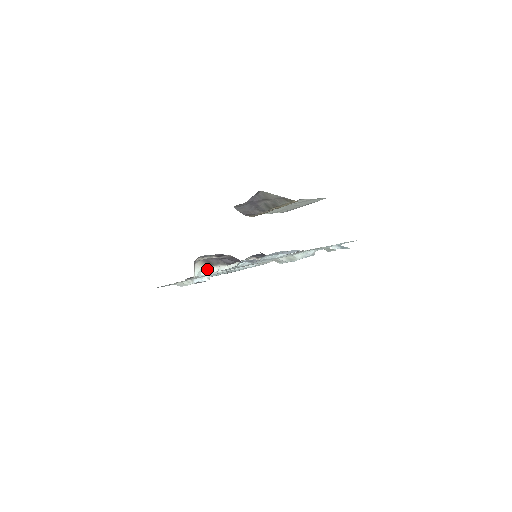
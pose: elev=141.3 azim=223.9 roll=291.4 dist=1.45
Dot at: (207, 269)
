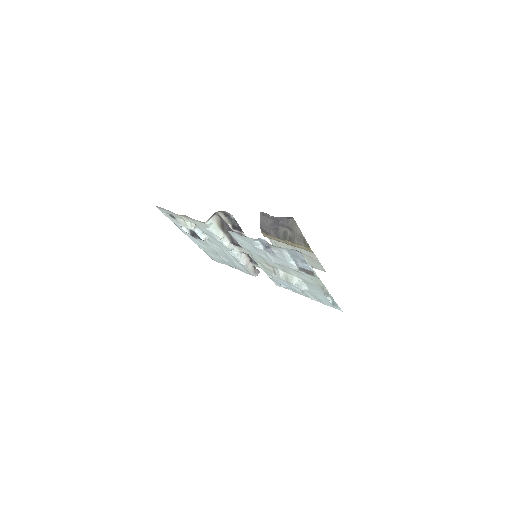
Dot at: (217, 228)
